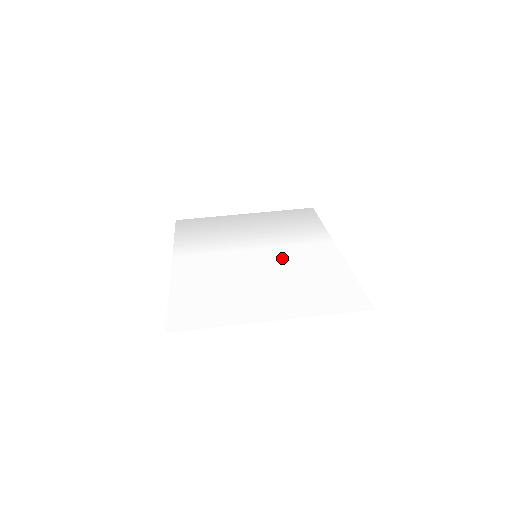
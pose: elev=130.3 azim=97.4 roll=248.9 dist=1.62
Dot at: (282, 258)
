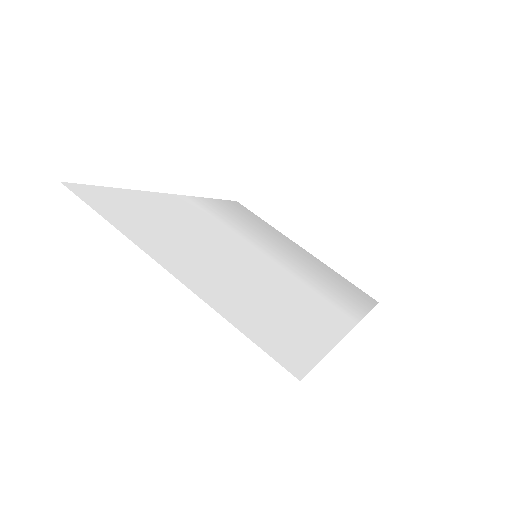
Dot at: (278, 277)
